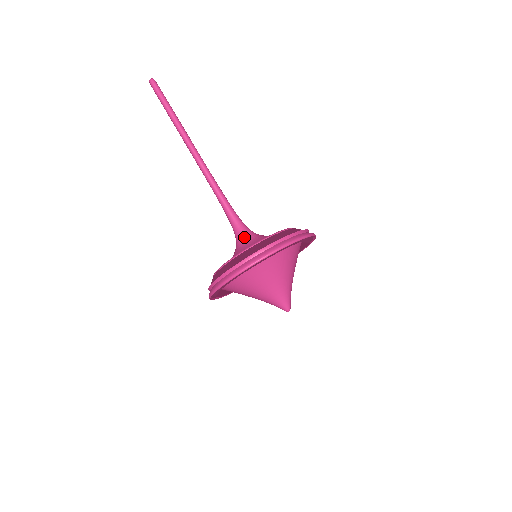
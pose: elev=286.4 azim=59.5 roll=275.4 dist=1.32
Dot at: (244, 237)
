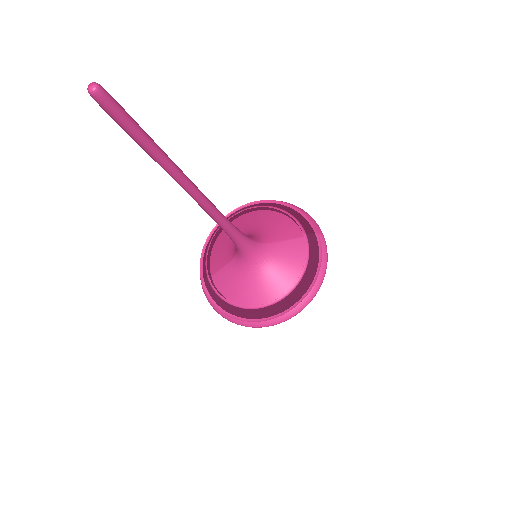
Dot at: (249, 260)
